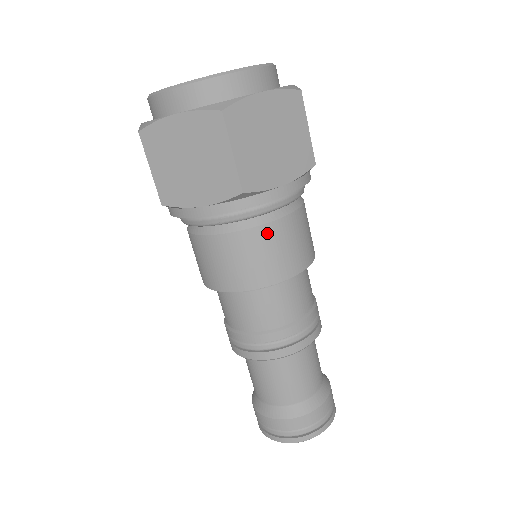
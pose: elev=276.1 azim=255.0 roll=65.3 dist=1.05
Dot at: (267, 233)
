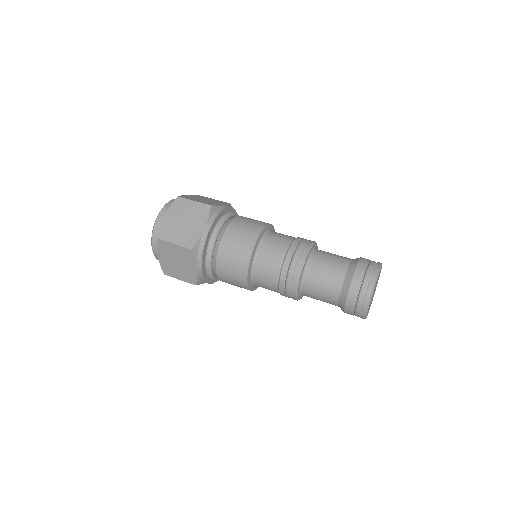
Dot at: (239, 219)
